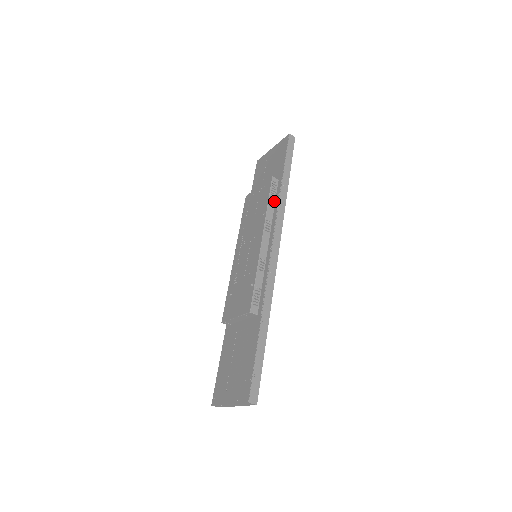
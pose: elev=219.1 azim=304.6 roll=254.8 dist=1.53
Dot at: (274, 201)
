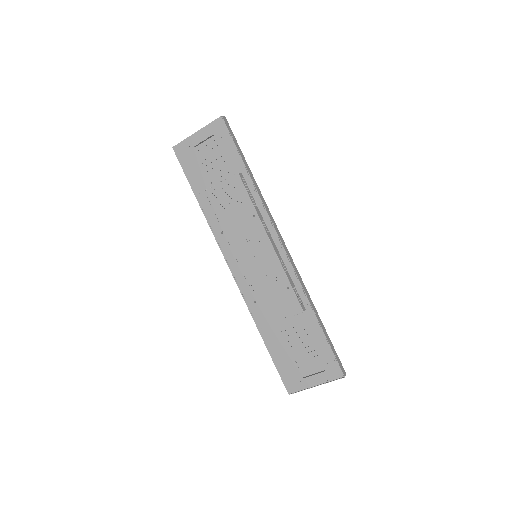
Dot at: (253, 198)
